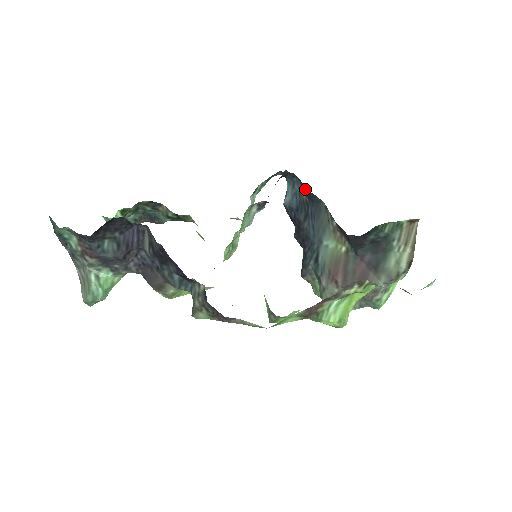
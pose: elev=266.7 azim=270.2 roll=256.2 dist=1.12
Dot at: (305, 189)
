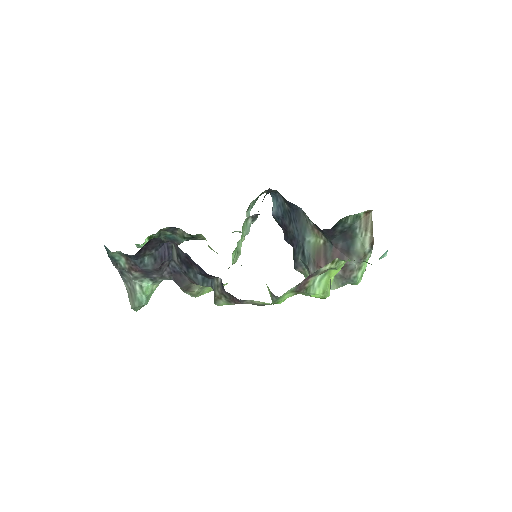
Dot at: (286, 201)
